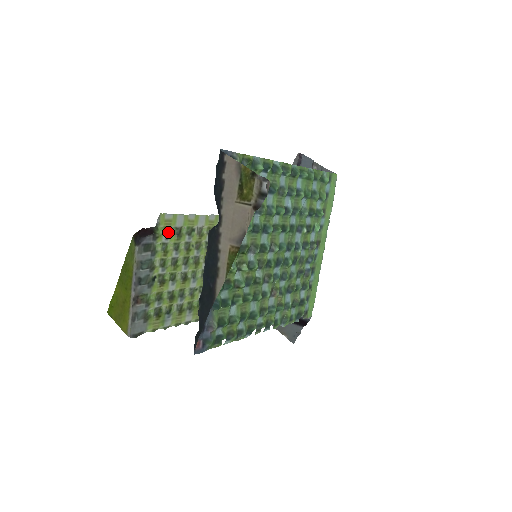
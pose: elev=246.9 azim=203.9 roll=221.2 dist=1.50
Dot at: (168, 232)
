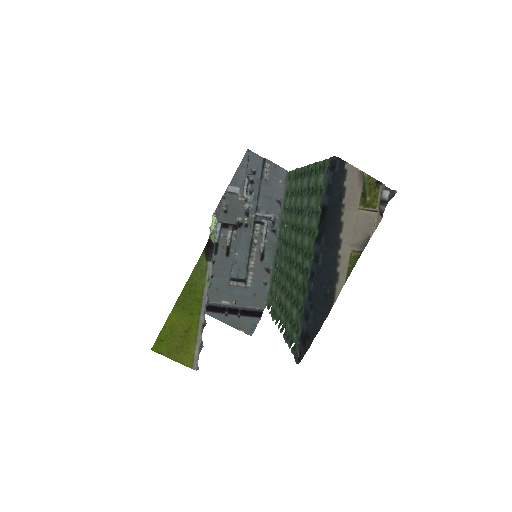
Dot at: occluded
